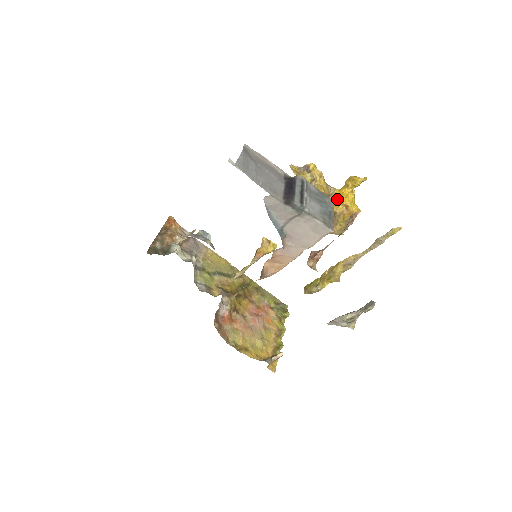
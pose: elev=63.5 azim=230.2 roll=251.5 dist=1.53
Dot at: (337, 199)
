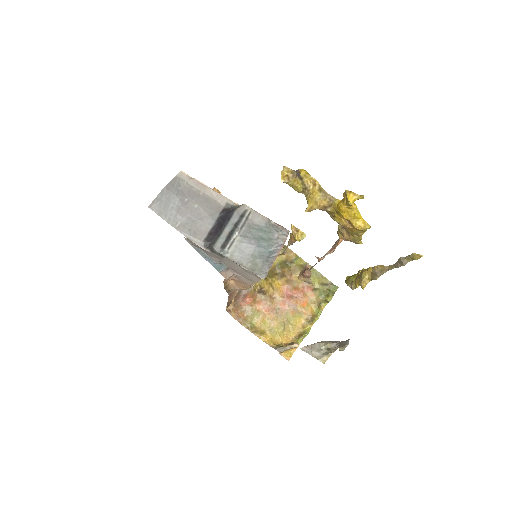
Dot at: (337, 211)
